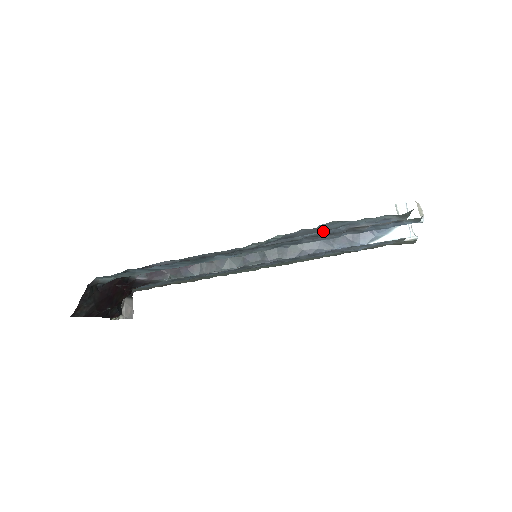
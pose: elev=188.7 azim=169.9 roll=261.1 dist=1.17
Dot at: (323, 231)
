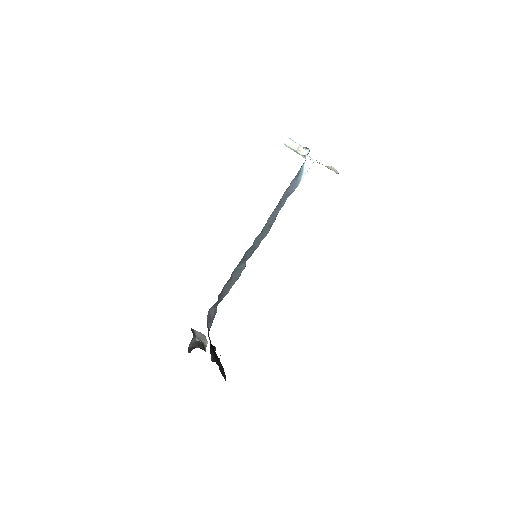
Dot at: occluded
